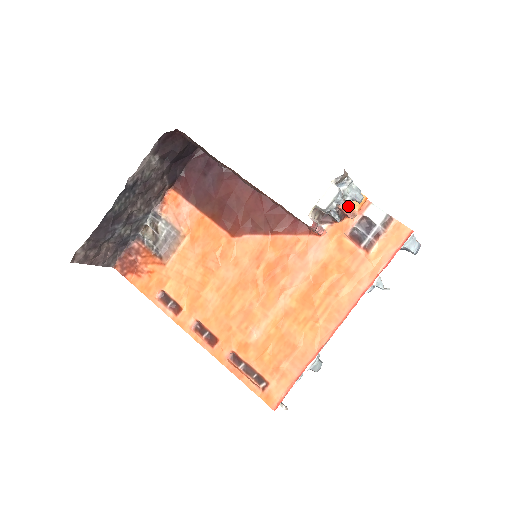
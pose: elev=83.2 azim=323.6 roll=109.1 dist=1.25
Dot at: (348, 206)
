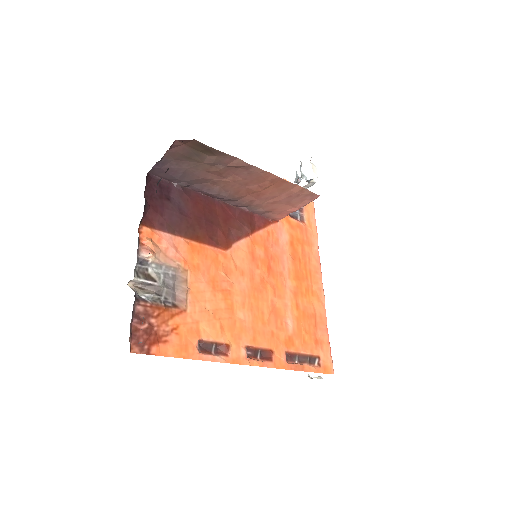
Dot at: occluded
